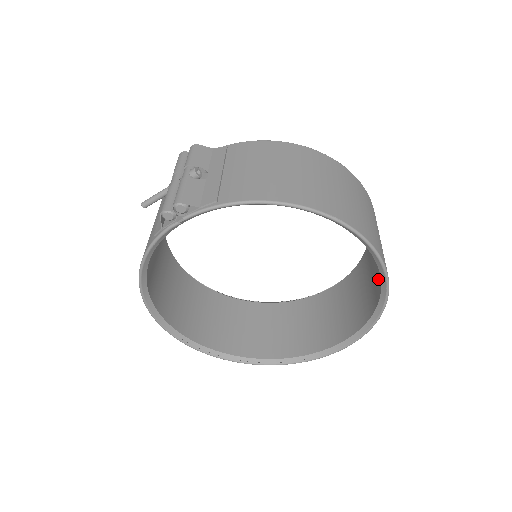
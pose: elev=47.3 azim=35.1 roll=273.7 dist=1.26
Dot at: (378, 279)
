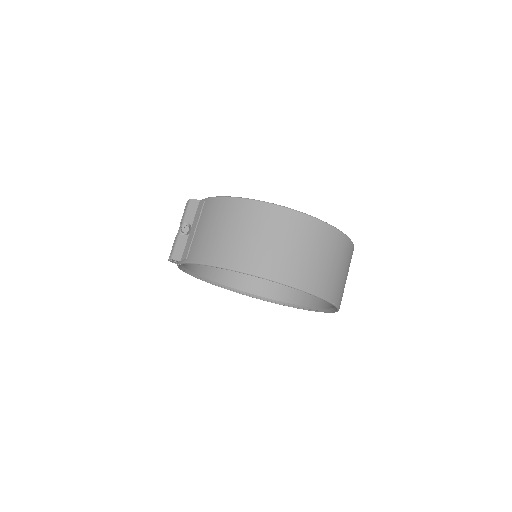
Dot at: occluded
